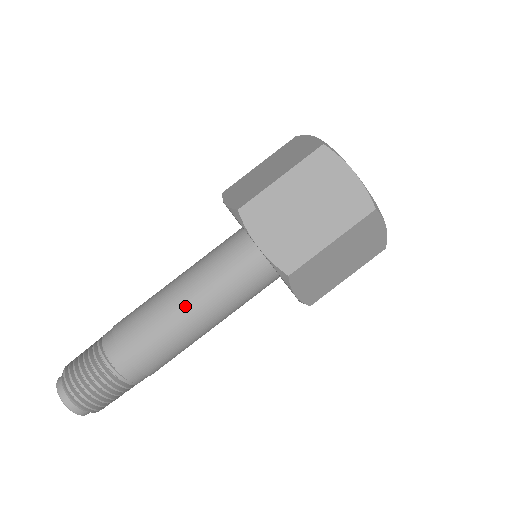
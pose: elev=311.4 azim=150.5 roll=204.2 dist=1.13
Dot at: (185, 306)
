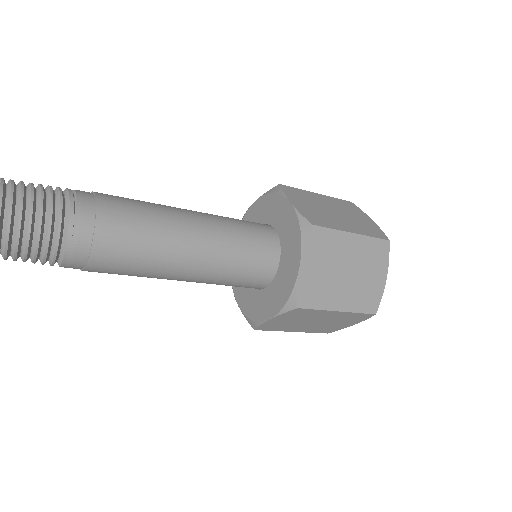
Dot at: (188, 214)
